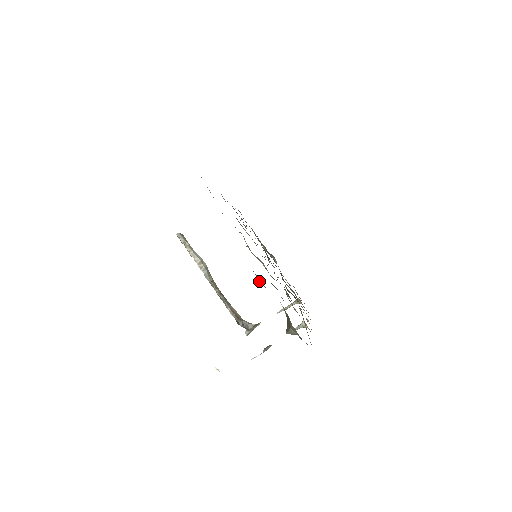
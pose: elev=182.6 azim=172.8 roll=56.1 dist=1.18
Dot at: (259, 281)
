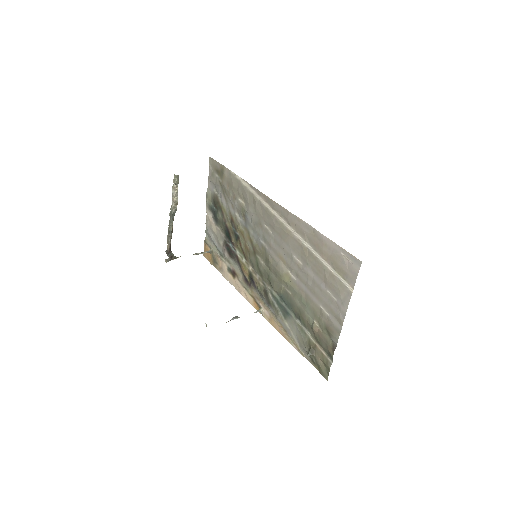
Dot at: (331, 342)
